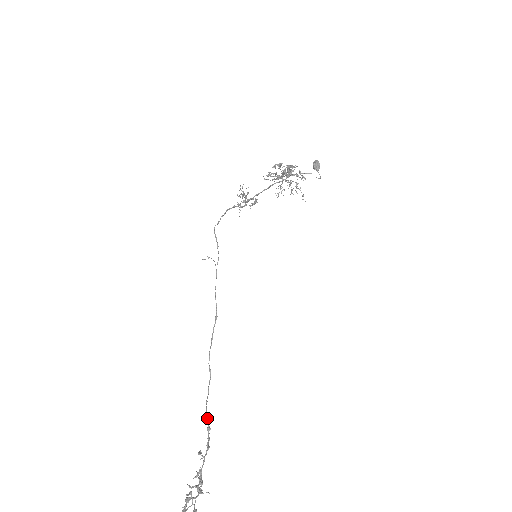
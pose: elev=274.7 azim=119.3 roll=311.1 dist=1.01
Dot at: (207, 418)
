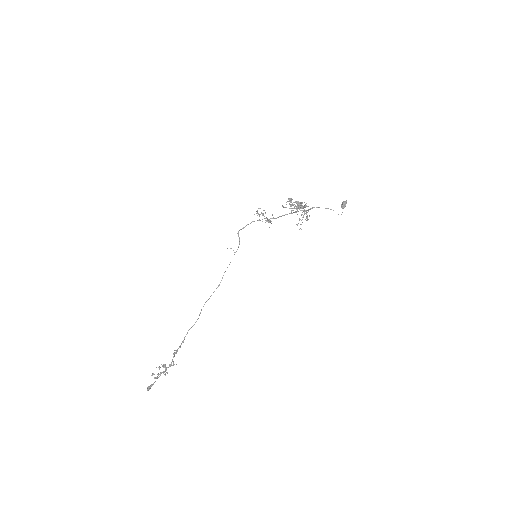
Dot at: (185, 336)
